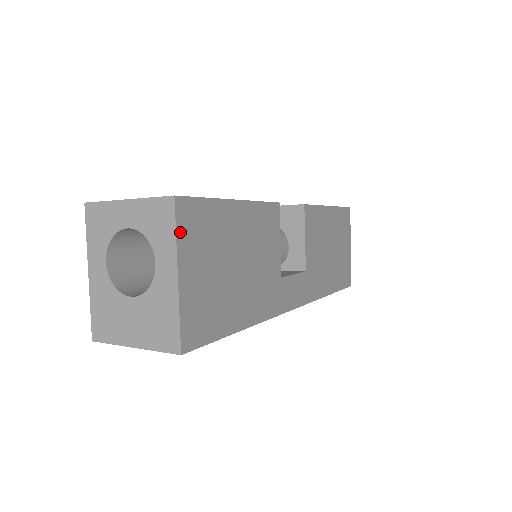
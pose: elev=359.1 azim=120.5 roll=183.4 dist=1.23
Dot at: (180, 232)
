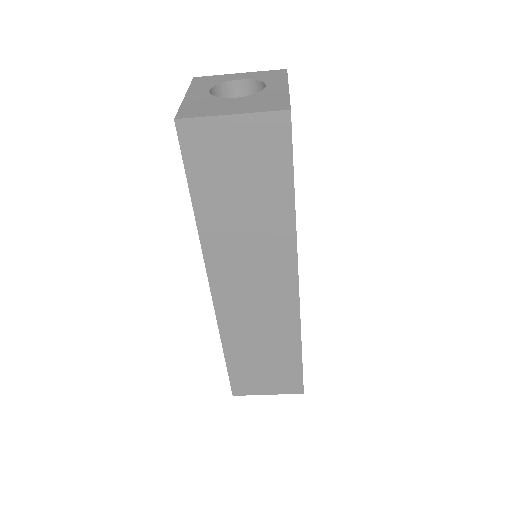
Dot at: occluded
